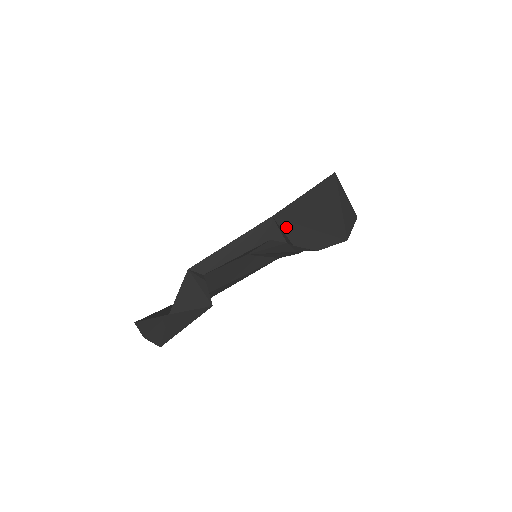
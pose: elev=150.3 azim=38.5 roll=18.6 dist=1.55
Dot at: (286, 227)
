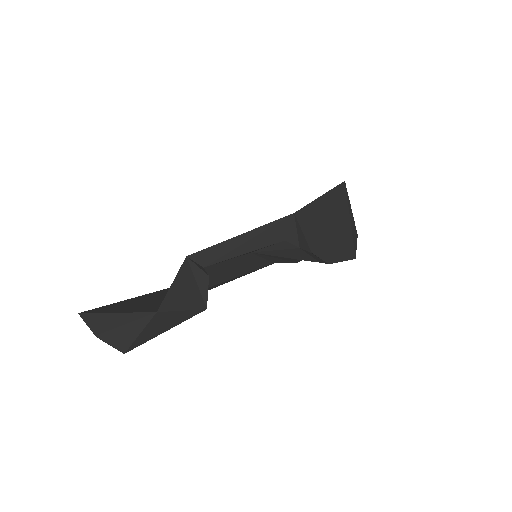
Dot at: (306, 229)
